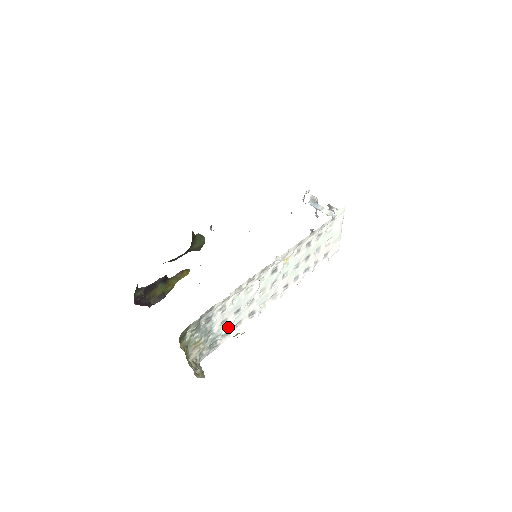
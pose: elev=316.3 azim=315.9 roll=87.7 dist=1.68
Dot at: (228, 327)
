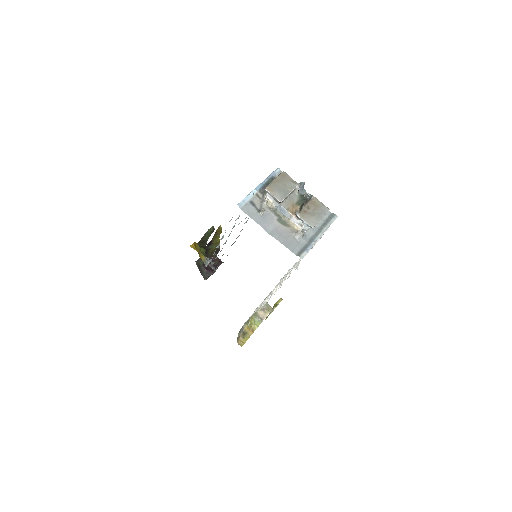
Dot at: occluded
